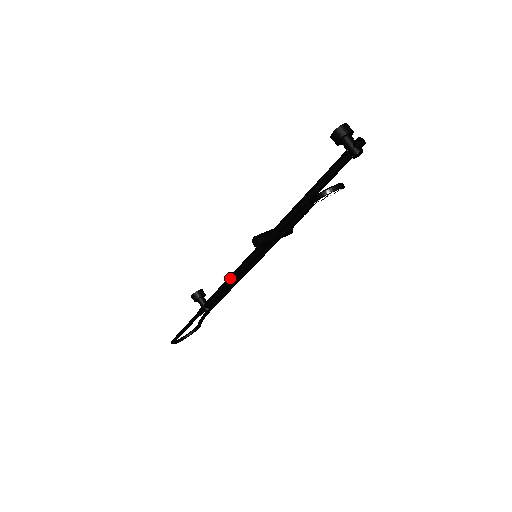
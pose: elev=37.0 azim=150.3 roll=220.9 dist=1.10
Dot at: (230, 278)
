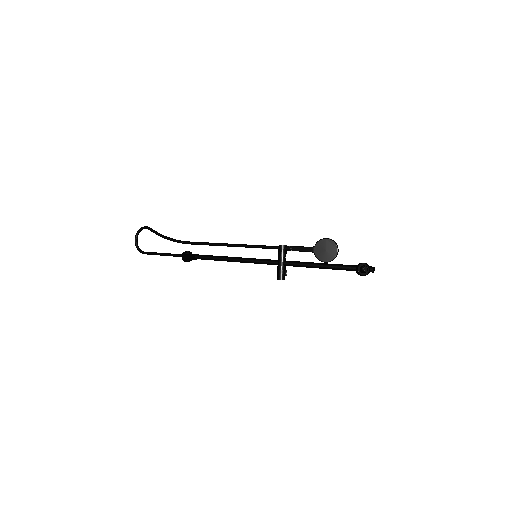
Dot at: occluded
